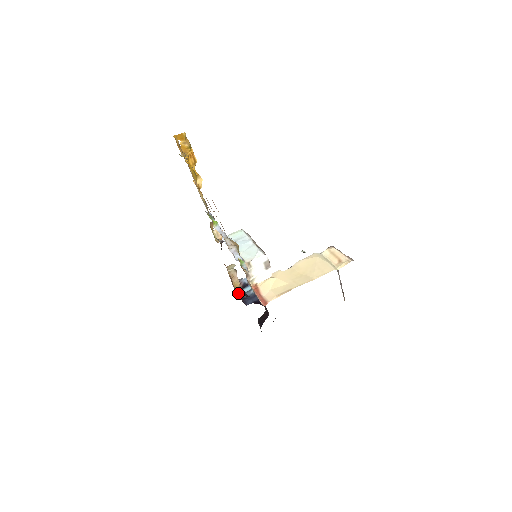
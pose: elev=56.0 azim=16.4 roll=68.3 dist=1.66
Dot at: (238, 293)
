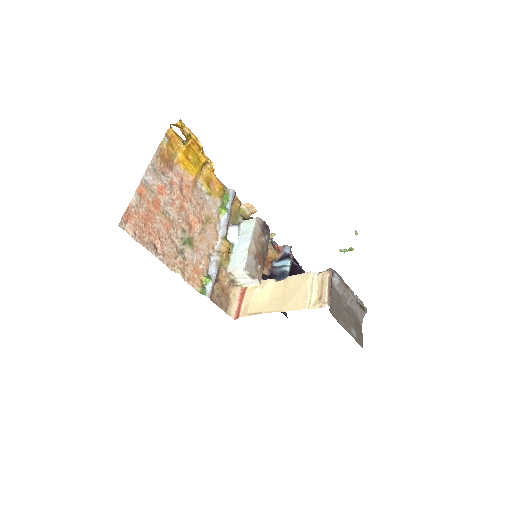
Dot at: (272, 265)
